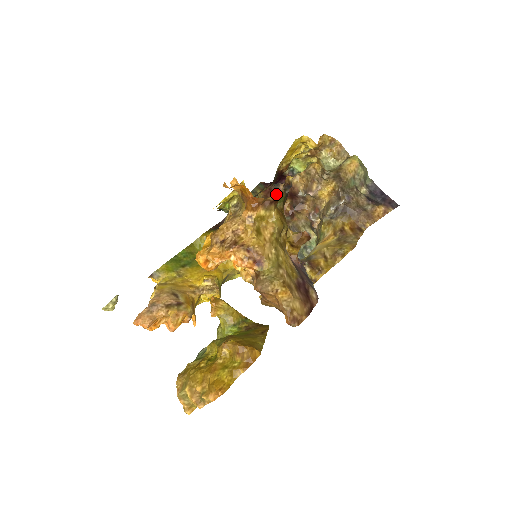
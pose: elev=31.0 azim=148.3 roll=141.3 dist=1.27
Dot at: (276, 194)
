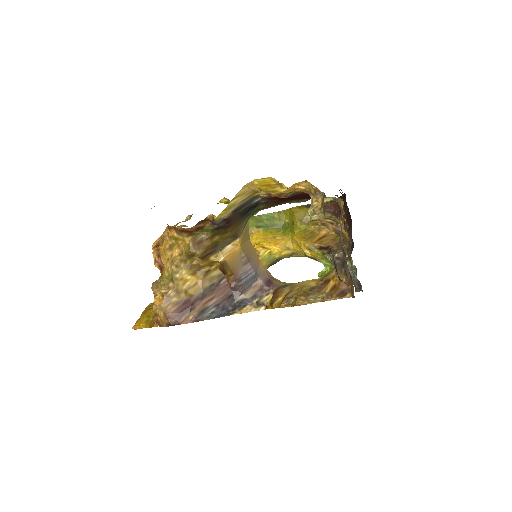
Dot at: occluded
